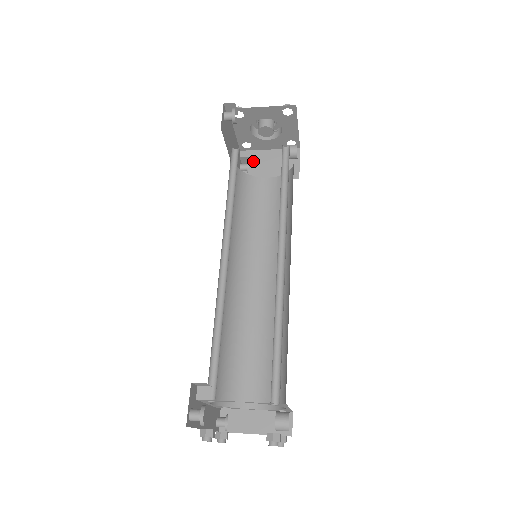
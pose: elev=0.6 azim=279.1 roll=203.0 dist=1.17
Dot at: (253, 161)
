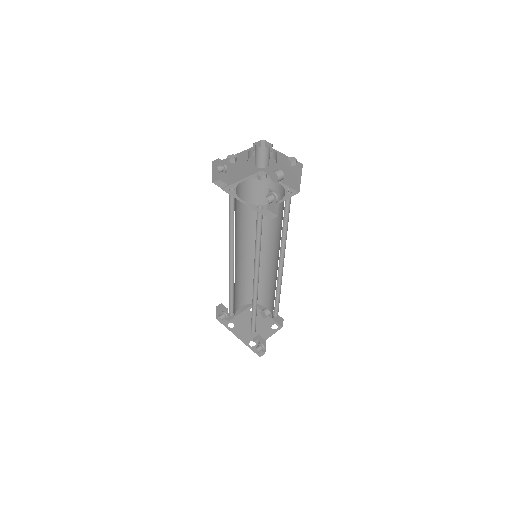
Dot at: (231, 167)
